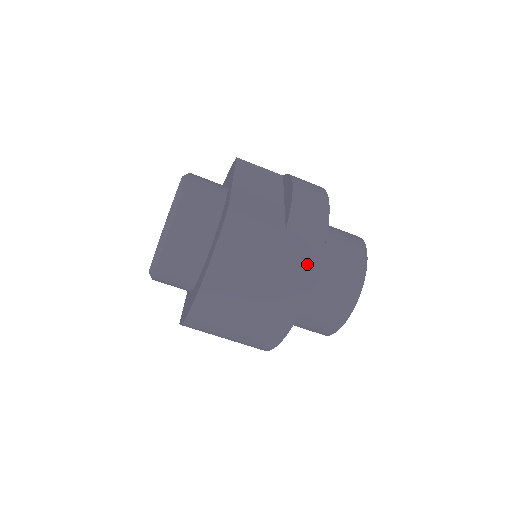
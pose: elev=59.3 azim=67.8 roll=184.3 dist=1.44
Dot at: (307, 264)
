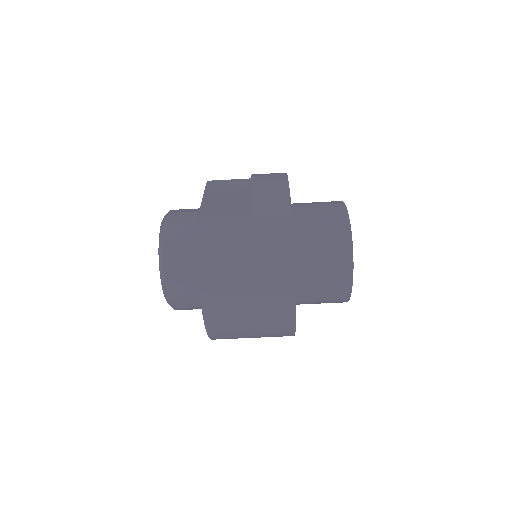
Dot at: (282, 241)
